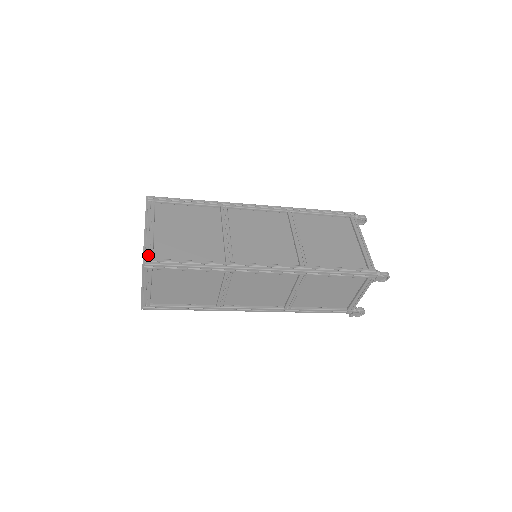
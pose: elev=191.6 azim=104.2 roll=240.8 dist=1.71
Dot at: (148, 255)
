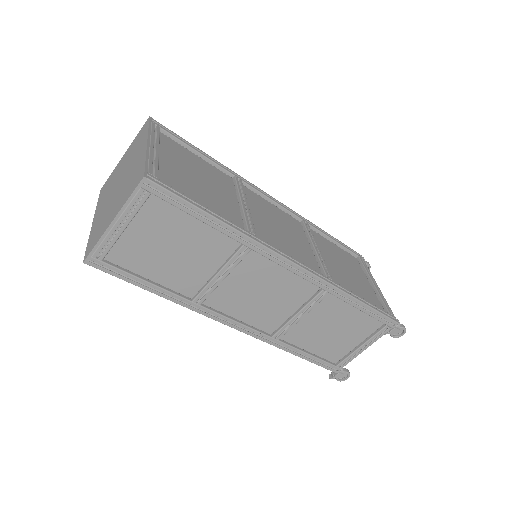
Dot at: (150, 172)
